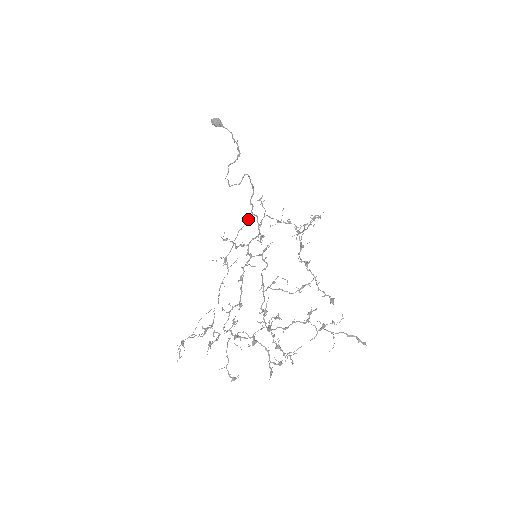
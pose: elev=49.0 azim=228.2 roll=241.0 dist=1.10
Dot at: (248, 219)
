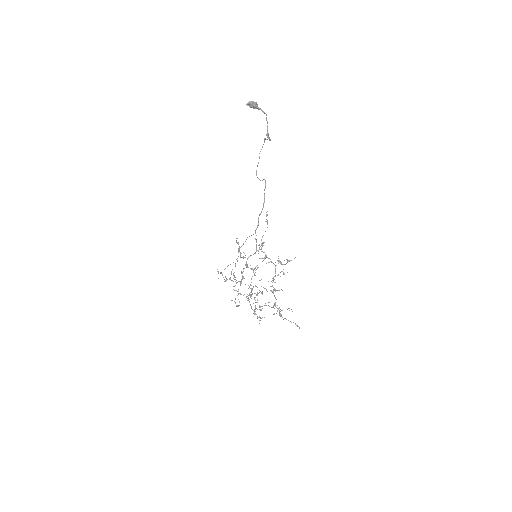
Dot at: occluded
